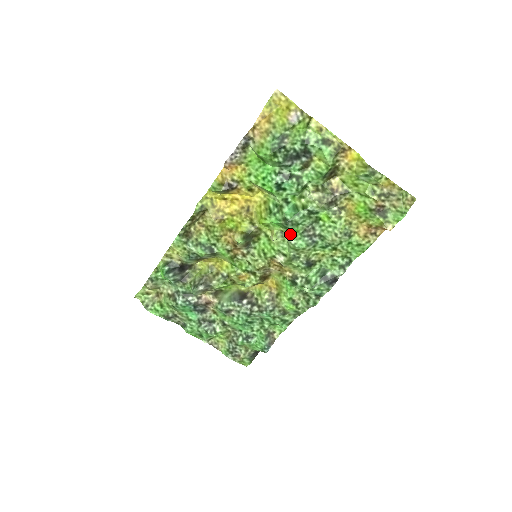
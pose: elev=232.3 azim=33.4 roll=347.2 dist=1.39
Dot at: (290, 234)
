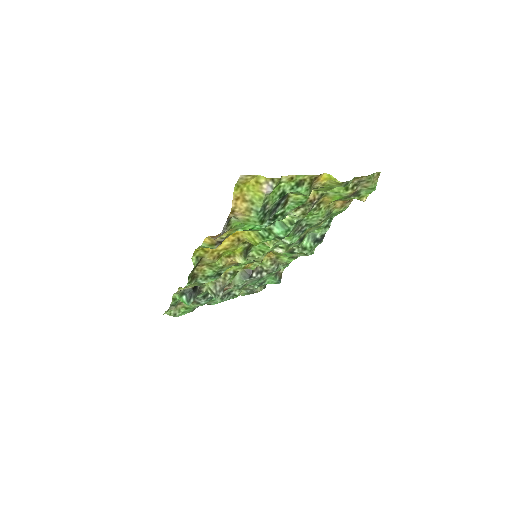
Dot at: occluded
